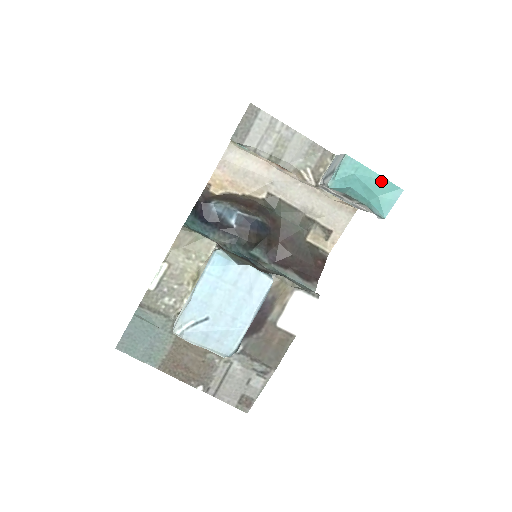
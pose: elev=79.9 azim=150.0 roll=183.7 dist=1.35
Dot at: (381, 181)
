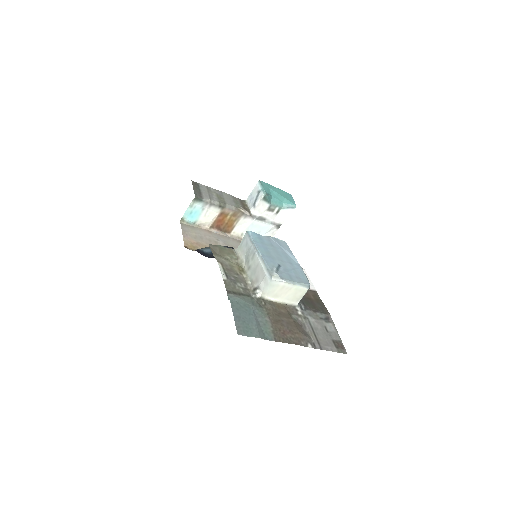
Dot at: (280, 191)
